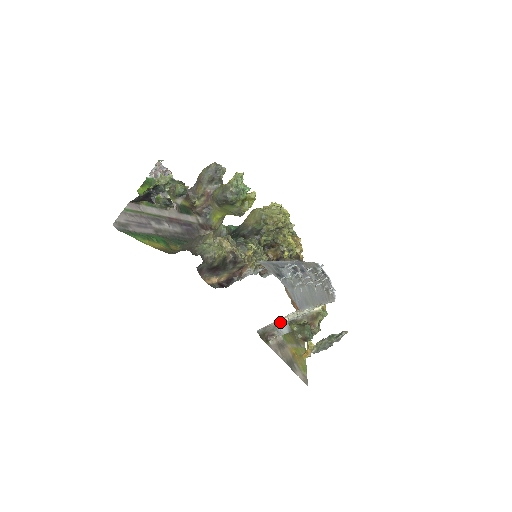
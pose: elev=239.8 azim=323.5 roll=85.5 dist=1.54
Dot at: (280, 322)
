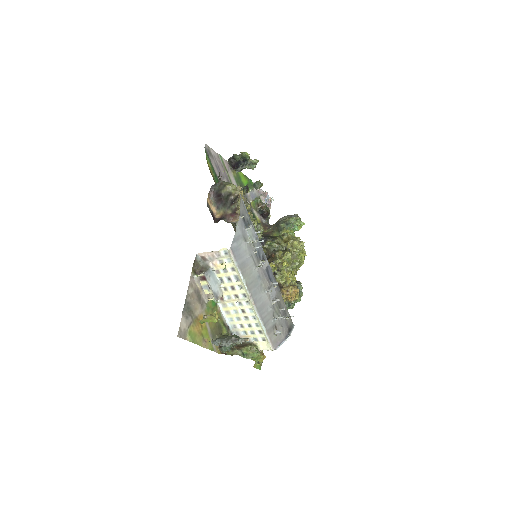
Dot at: (217, 278)
